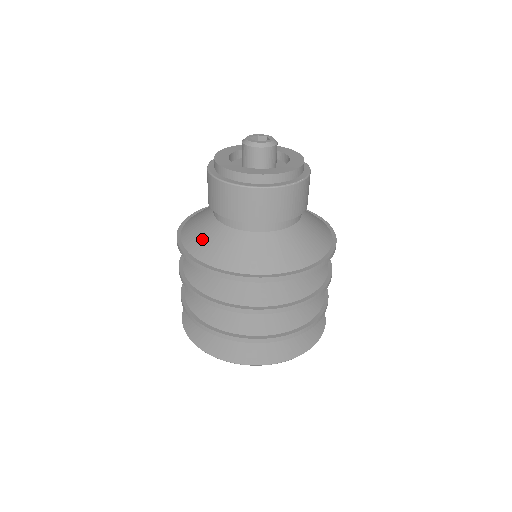
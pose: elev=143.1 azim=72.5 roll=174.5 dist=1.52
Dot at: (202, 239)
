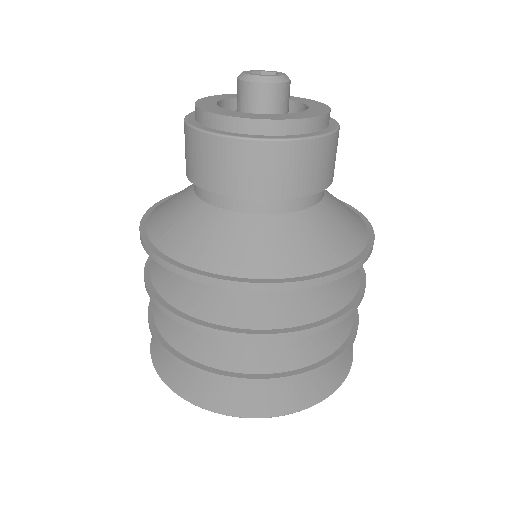
Dot at: (174, 225)
